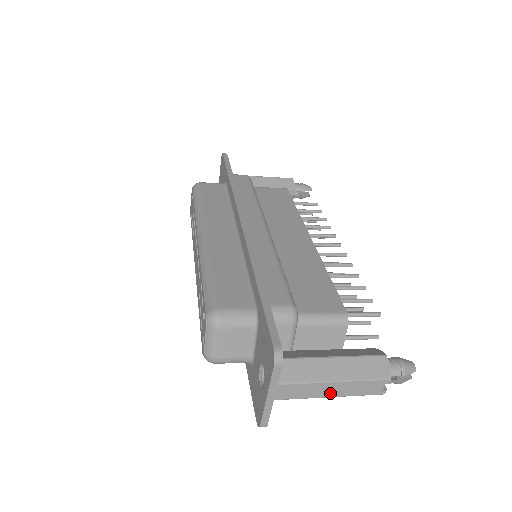
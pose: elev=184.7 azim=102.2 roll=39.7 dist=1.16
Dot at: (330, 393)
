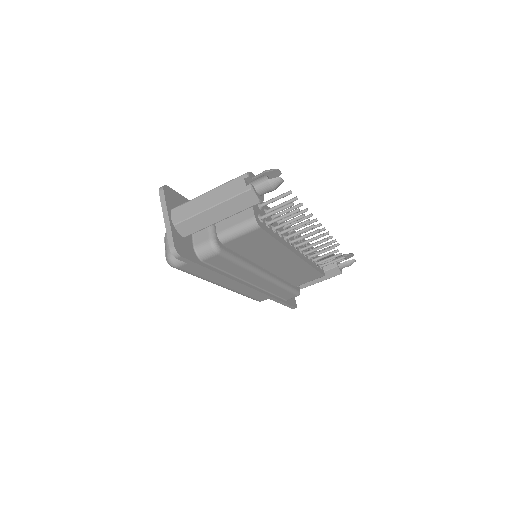
Dot at: (209, 204)
